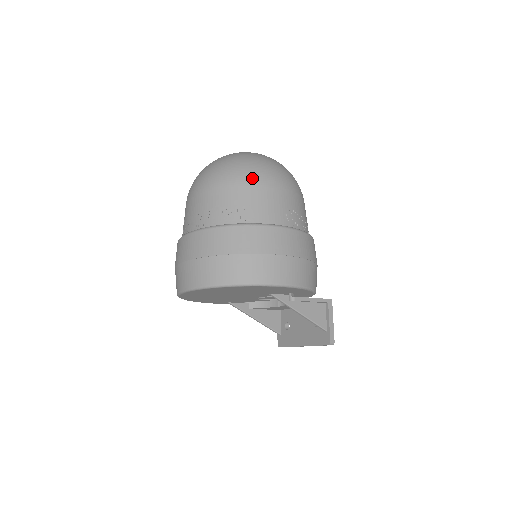
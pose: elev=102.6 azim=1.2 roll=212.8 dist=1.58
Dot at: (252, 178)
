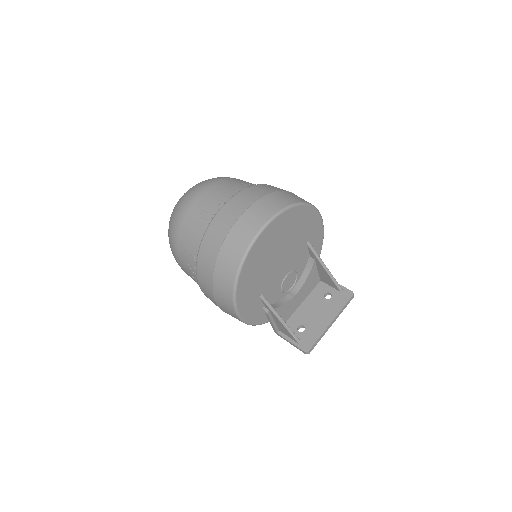
Dot at: occluded
